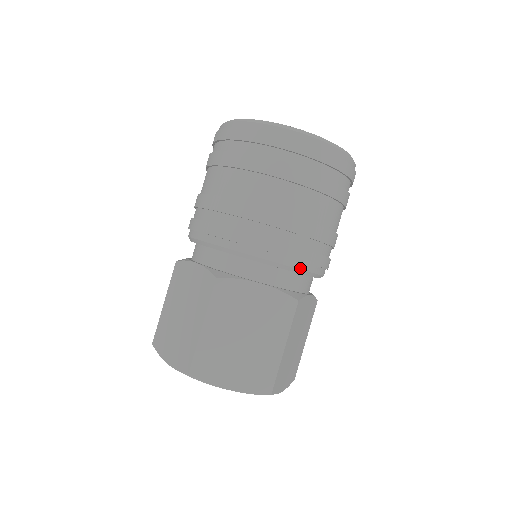
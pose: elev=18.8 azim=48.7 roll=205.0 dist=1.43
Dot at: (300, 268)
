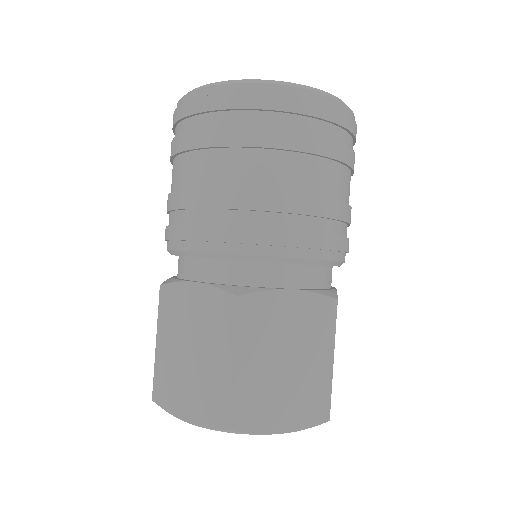
Dot at: (234, 252)
